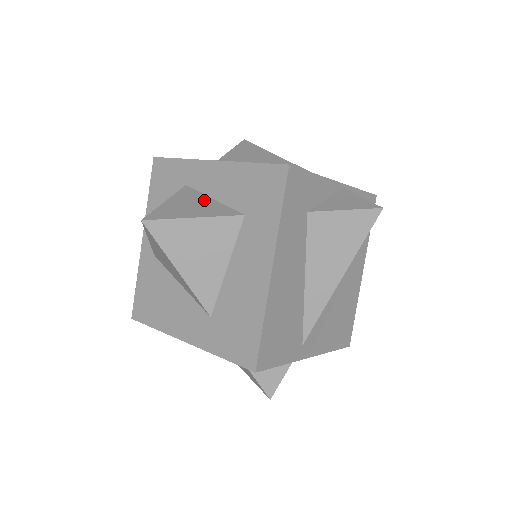
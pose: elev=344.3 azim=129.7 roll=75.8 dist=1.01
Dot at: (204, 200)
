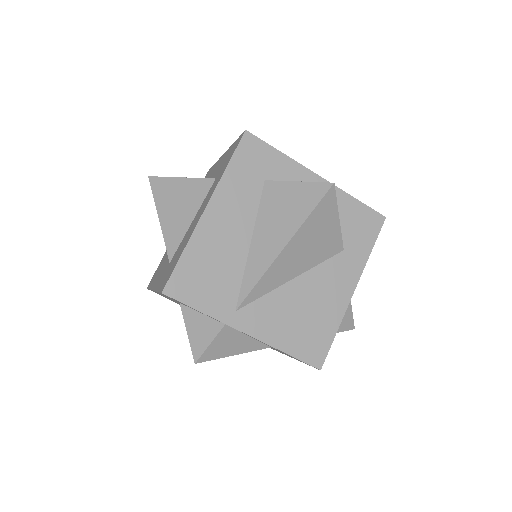
Dot at: occluded
